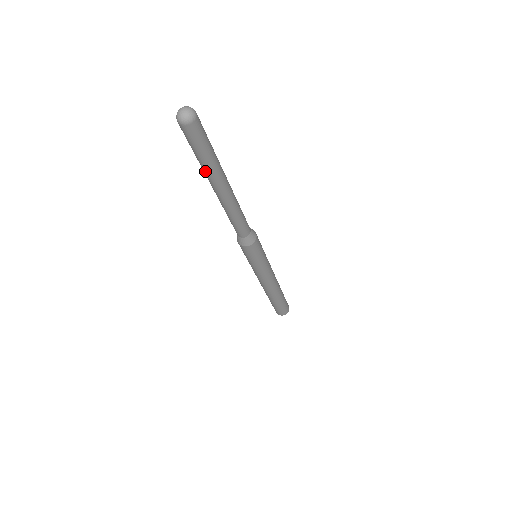
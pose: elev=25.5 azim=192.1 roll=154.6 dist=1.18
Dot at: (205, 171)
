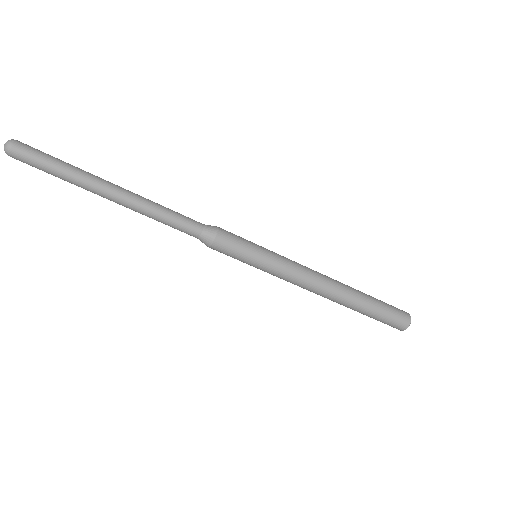
Dot at: (76, 185)
